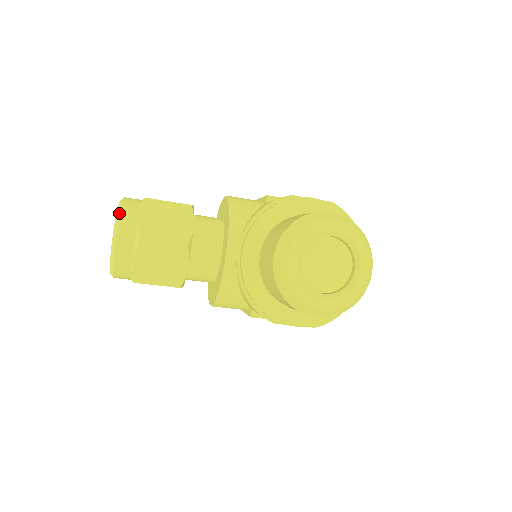
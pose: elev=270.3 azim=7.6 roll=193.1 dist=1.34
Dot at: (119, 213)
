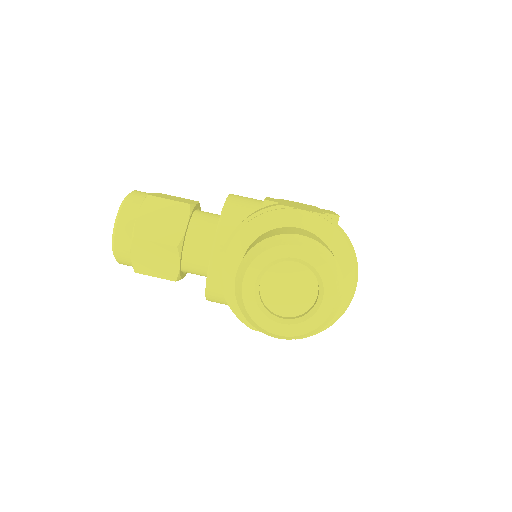
Dot at: (120, 209)
